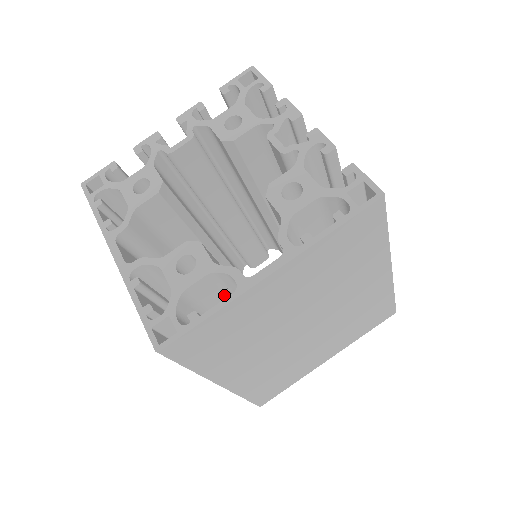
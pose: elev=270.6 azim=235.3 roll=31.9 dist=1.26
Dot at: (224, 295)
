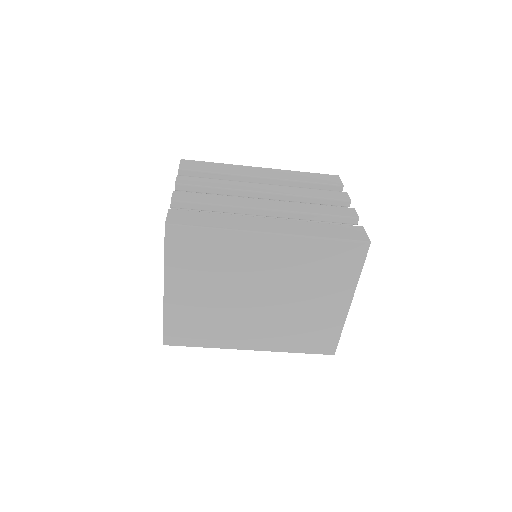
Dot at: occluded
